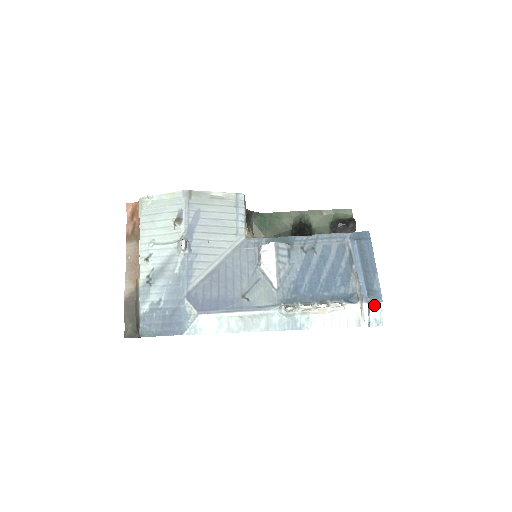
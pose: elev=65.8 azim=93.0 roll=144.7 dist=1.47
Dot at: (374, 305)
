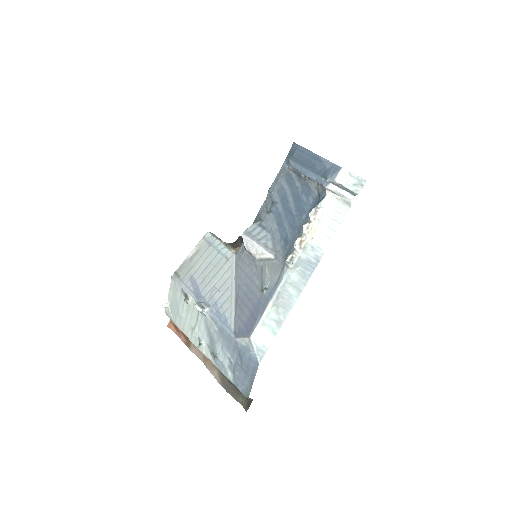
Dot at: (339, 178)
